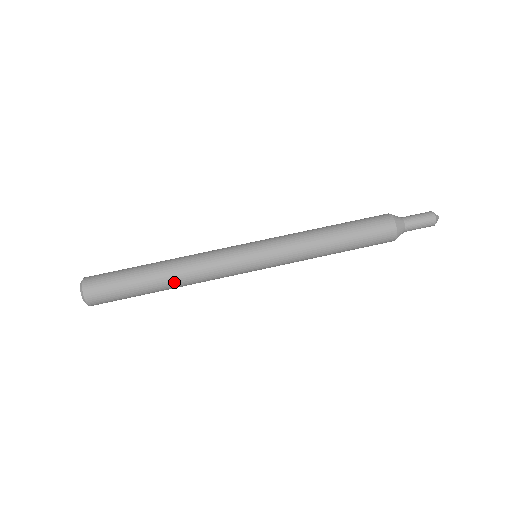
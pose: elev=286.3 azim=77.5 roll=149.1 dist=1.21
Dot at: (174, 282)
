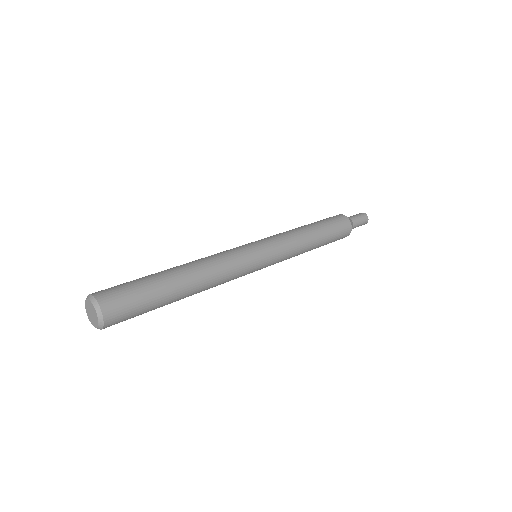
Dot at: (196, 283)
